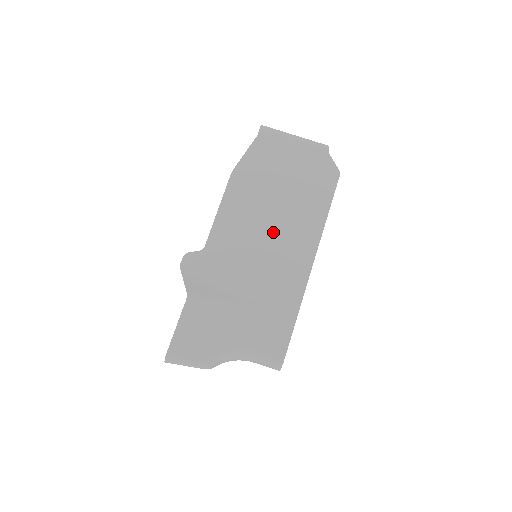
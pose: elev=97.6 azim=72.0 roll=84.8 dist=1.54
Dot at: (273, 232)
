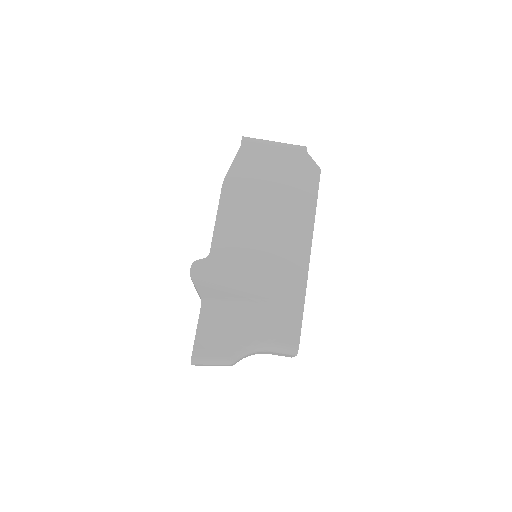
Dot at: (270, 231)
